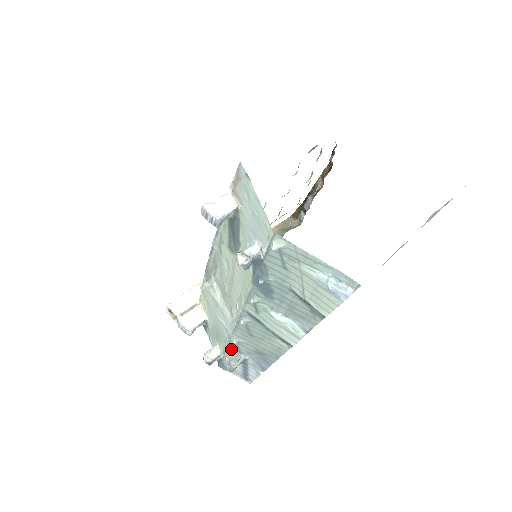
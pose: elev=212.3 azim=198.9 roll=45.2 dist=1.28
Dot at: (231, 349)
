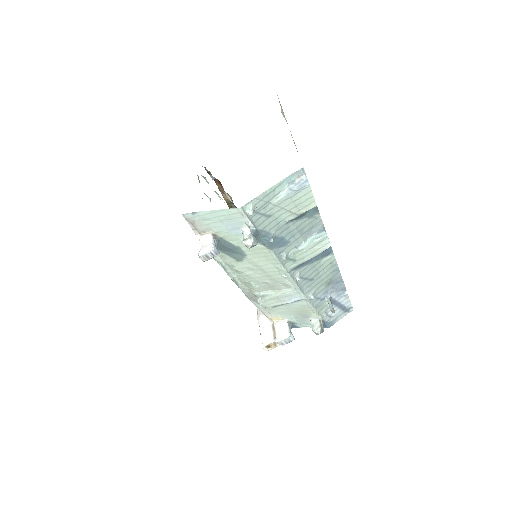
Dot at: (317, 306)
